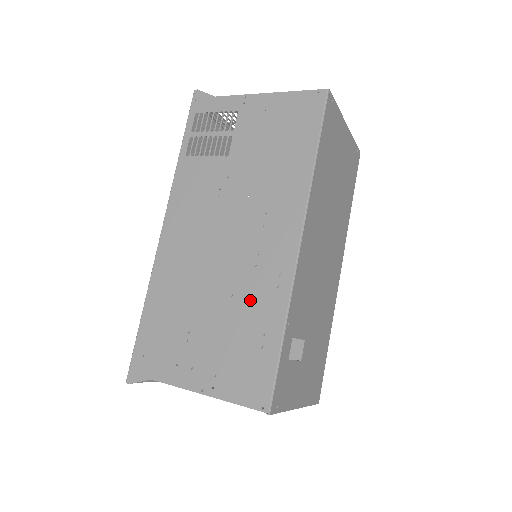
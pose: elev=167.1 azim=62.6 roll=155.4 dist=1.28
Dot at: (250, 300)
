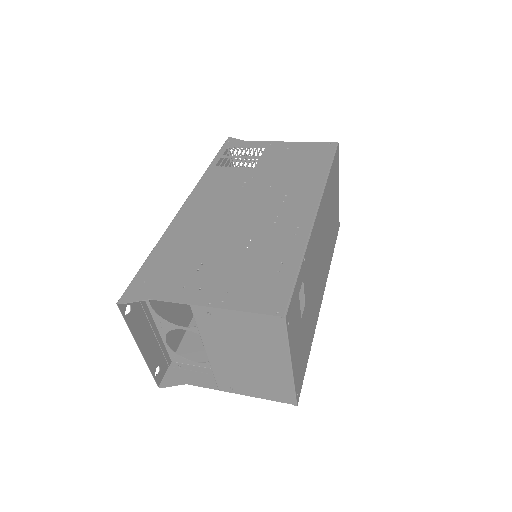
Dot at: (269, 242)
